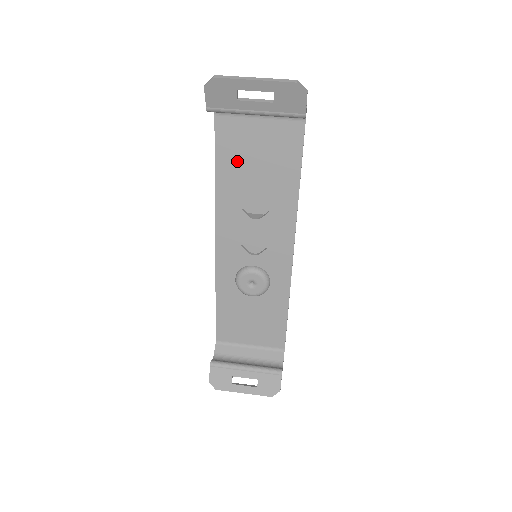
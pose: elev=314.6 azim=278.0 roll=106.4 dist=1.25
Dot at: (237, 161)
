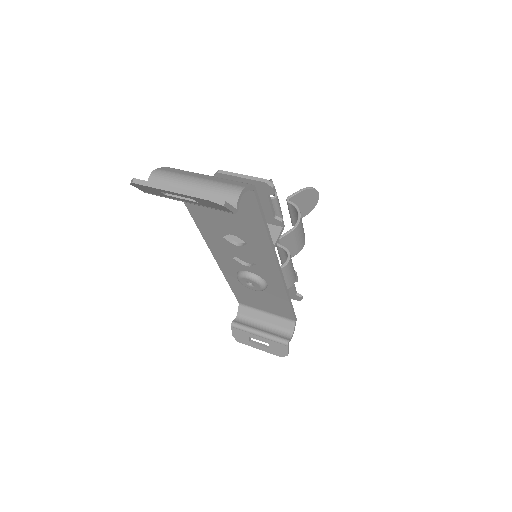
Dot at: (203, 207)
